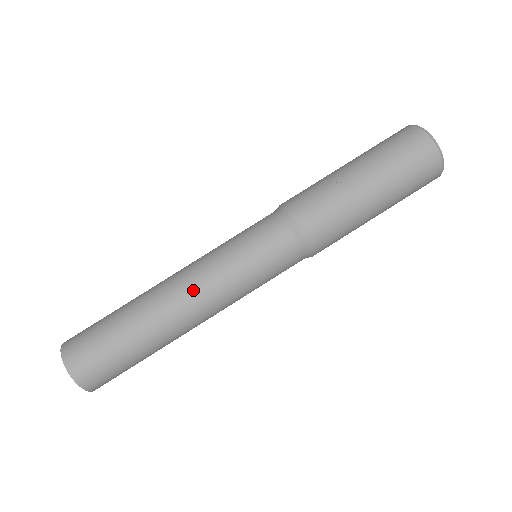
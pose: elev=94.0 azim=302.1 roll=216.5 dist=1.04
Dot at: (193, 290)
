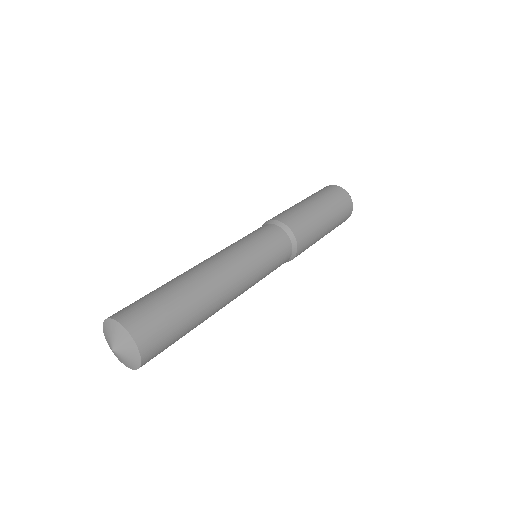
Dot at: (214, 258)
